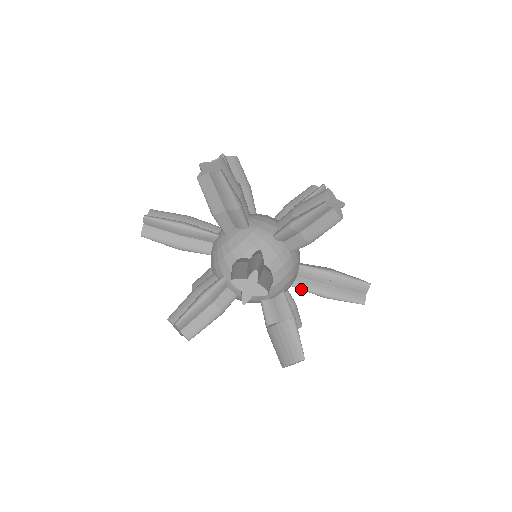
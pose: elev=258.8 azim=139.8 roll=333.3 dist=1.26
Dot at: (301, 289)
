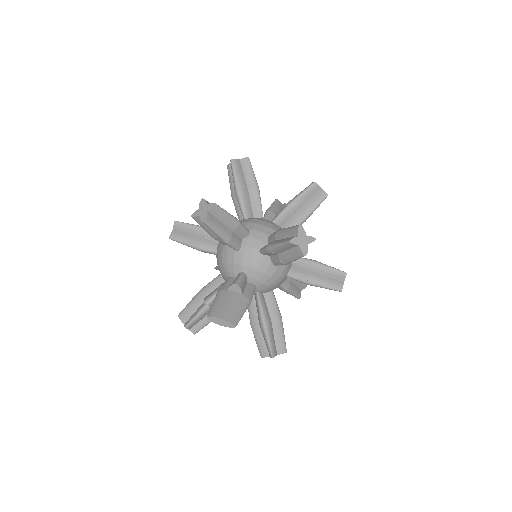
Dot at: (259, 301)
